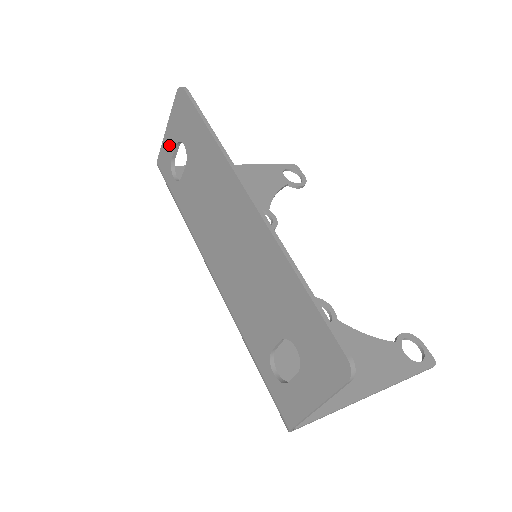
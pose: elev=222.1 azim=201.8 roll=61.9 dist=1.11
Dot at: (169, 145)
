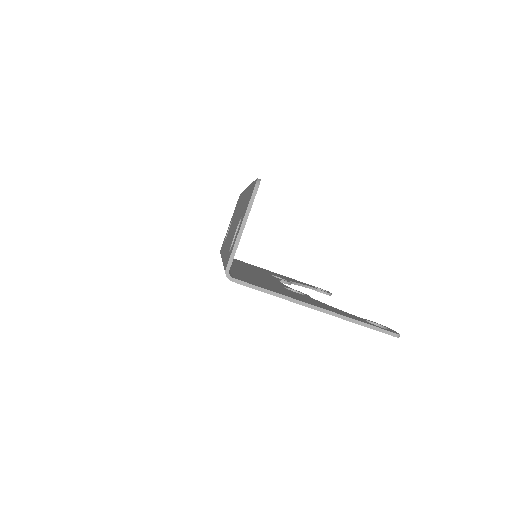
Dot at: (227, 230)
